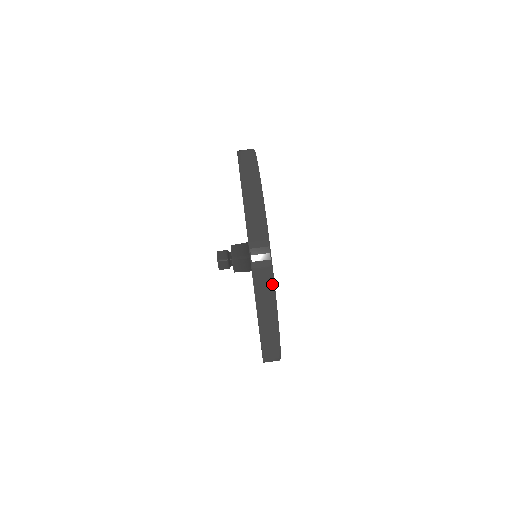
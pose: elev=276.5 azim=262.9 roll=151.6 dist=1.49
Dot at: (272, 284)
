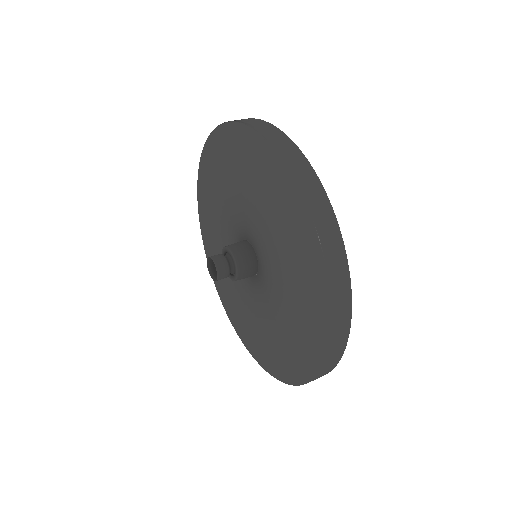
Dot at: (337, 228)
